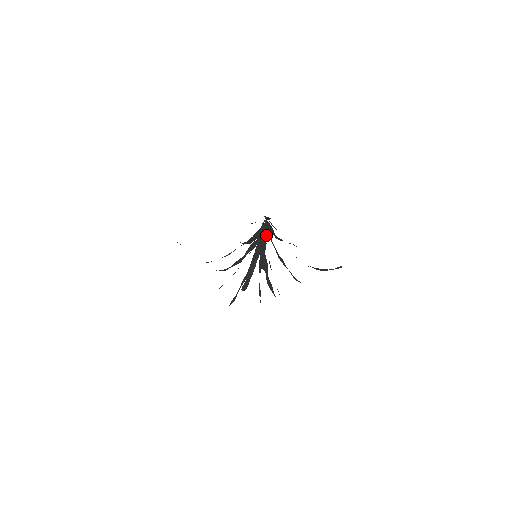
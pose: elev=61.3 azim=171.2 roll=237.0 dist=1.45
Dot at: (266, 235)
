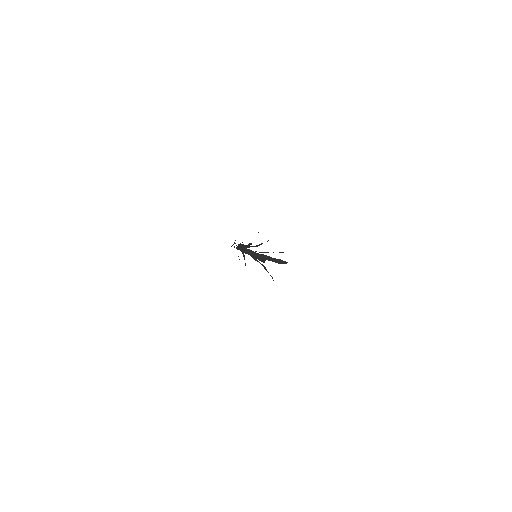
Dot at: occluded
